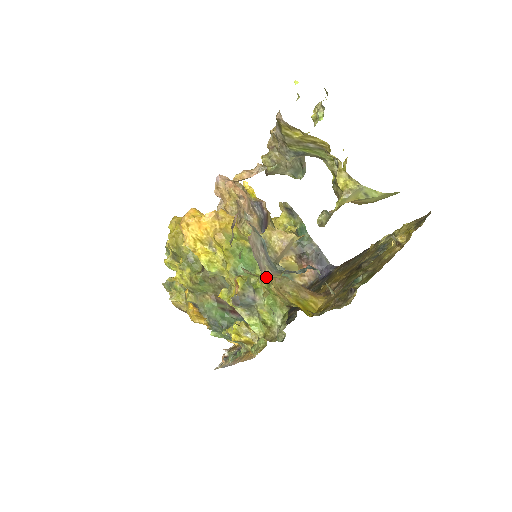
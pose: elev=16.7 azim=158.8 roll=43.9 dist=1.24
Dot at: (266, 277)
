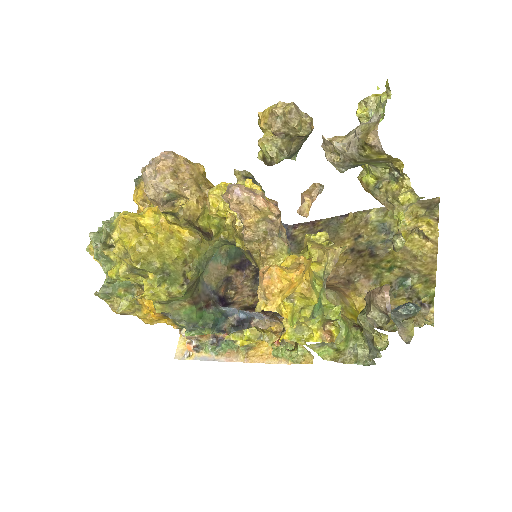
Dot at: (403, 339)
